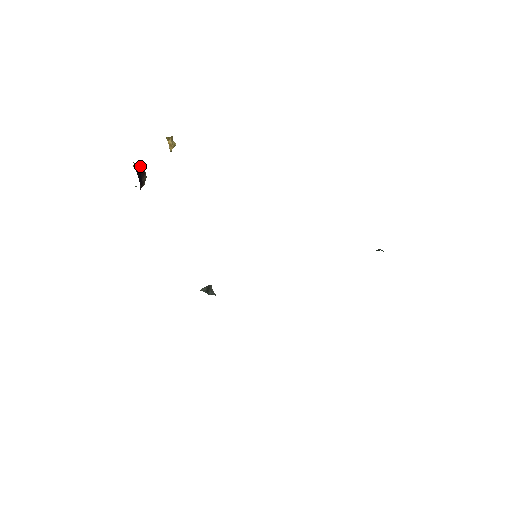
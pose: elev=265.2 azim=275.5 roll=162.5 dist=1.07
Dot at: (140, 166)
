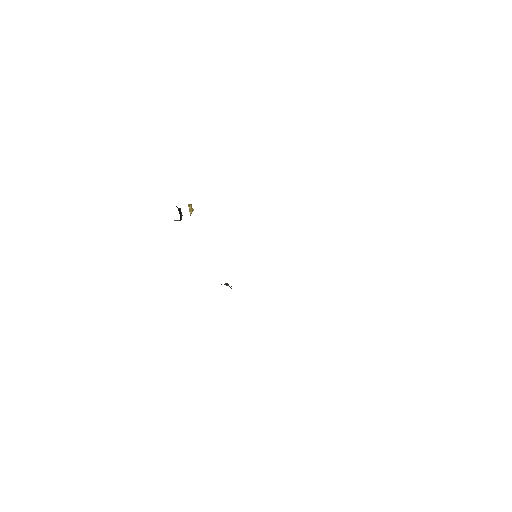
Dot at: (179, 208)
